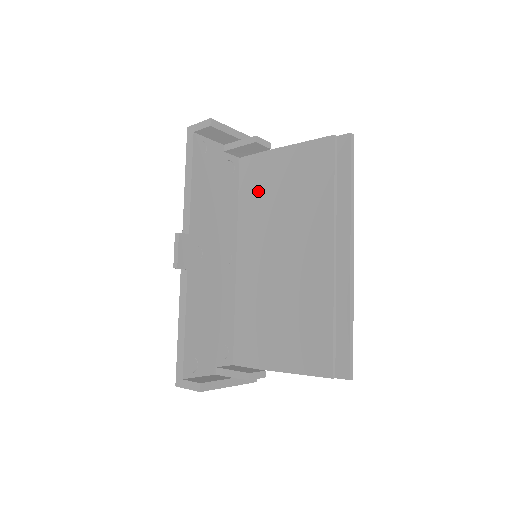
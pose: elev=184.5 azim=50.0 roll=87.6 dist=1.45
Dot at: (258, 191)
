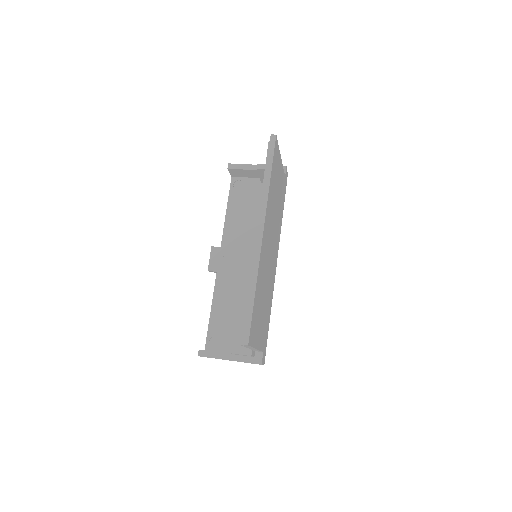
Dot at: occluded
